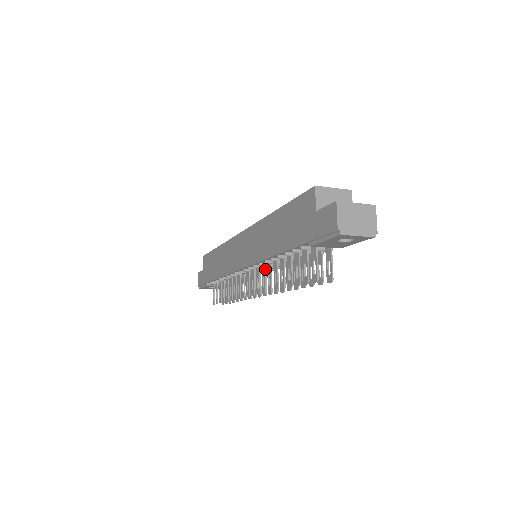
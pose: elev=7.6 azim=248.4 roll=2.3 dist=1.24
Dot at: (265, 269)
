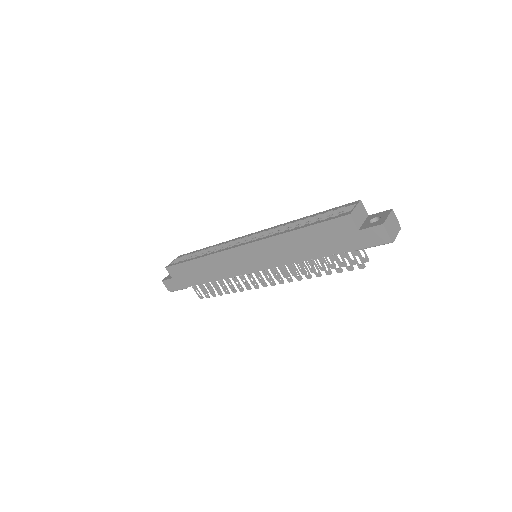
Dot at: (285, 266)
